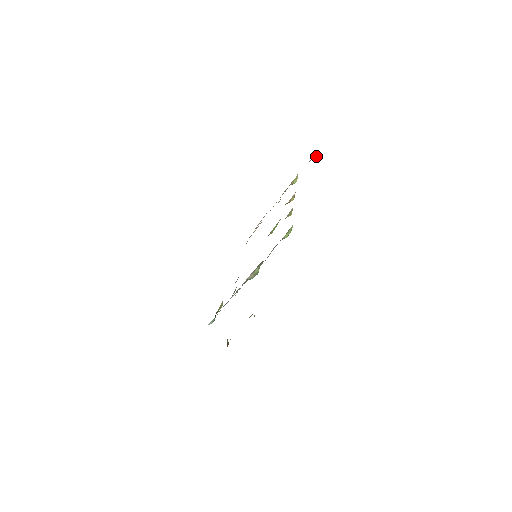
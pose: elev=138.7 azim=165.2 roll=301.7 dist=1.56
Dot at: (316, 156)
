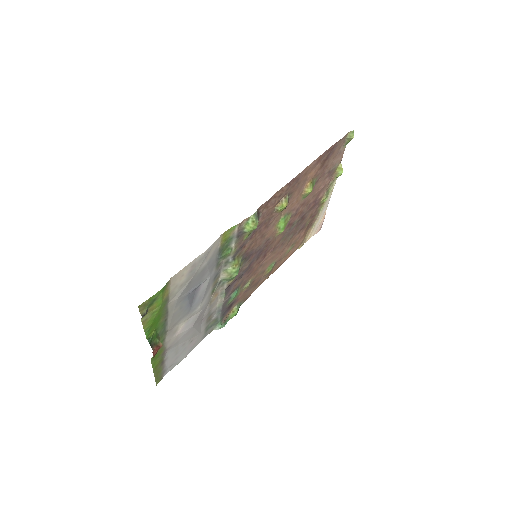
Dot at: (351, 137)
